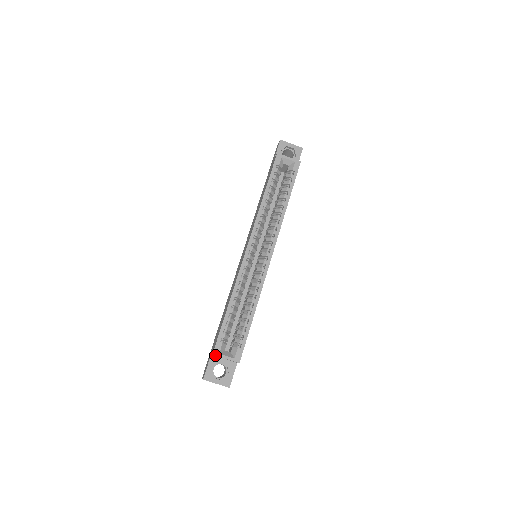
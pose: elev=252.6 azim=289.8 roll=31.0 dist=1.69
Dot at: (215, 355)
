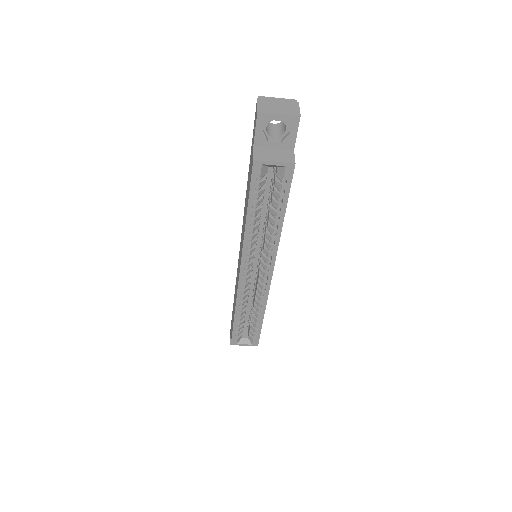
Dot at: occluded
